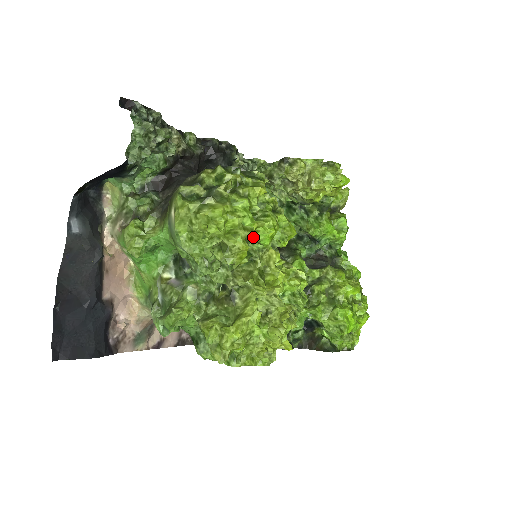
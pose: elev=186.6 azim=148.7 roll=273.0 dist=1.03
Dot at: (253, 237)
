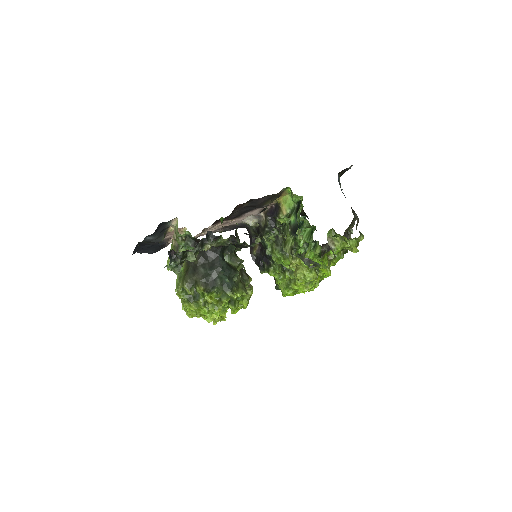
Dot at: occluded
